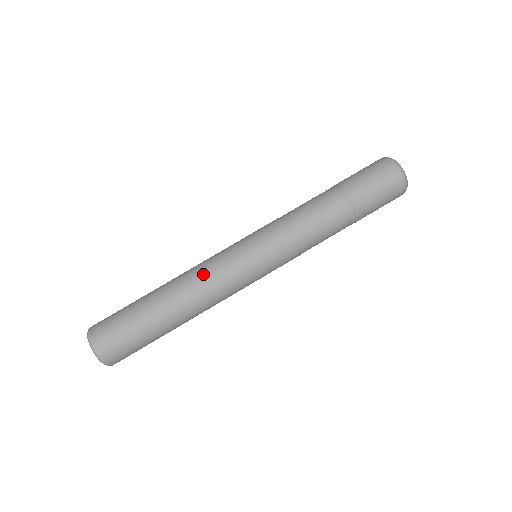
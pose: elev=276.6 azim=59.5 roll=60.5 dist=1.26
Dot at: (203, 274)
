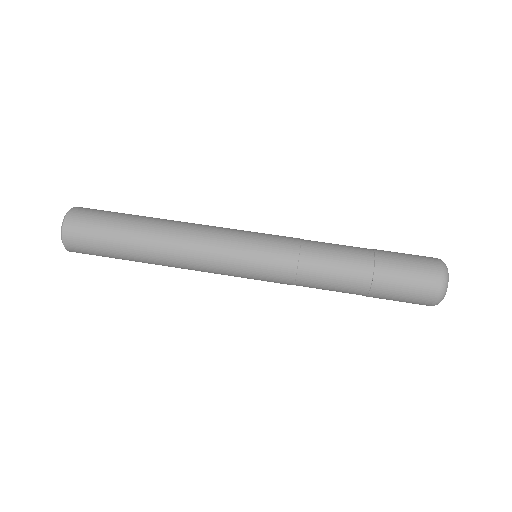
Dot at: (200, 226)
